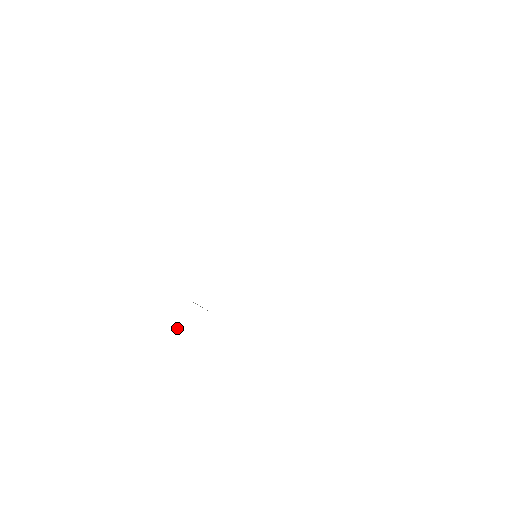
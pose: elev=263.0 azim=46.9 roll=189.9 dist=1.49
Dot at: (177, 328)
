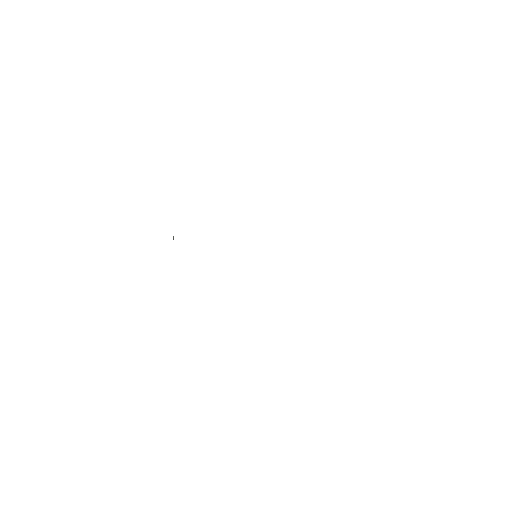
Dot at: occluded
